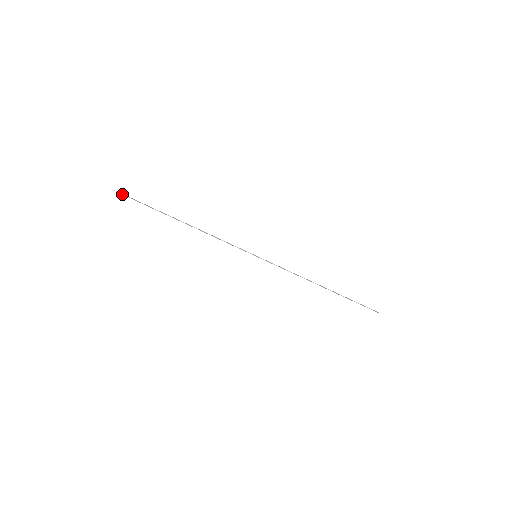
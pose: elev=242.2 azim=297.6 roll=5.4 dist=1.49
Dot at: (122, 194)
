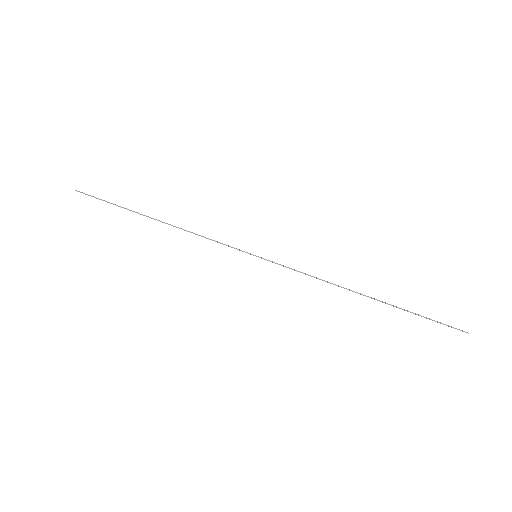
Dot at: (84, 193)
